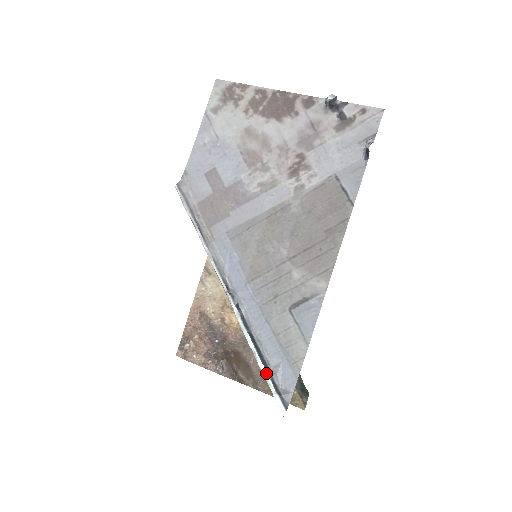
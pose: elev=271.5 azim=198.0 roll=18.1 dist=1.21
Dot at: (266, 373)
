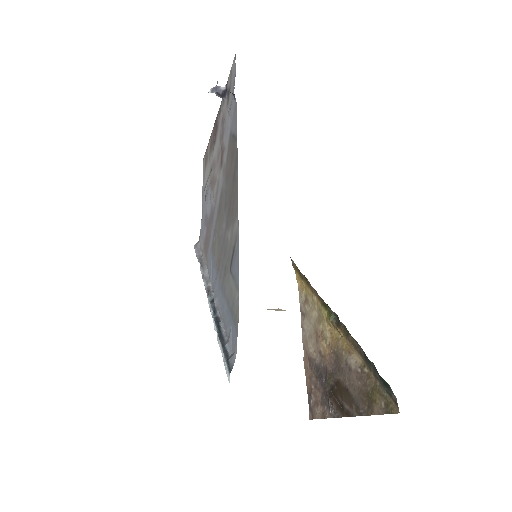
Dot at: (220, 346)
